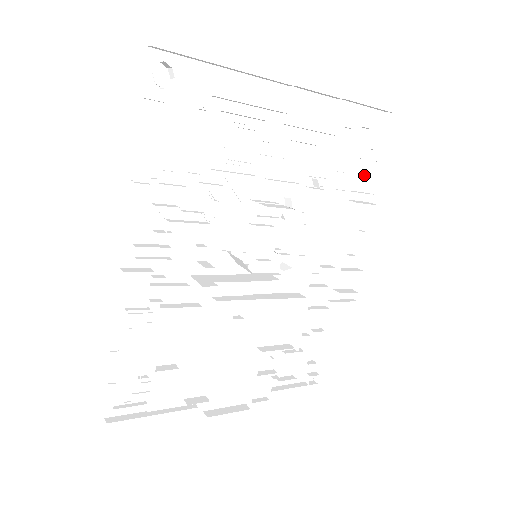
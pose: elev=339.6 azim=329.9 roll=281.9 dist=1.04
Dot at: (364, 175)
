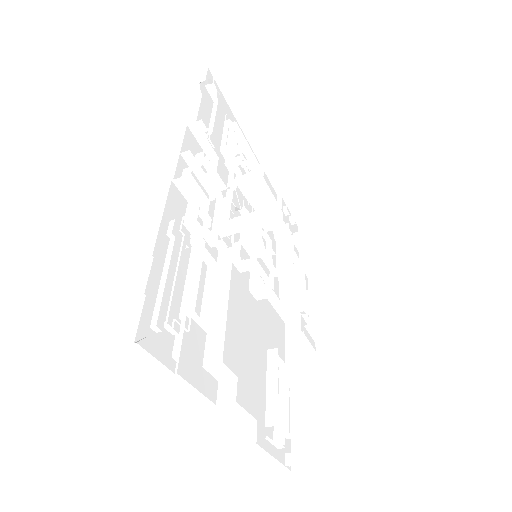
Dot at: occluded
